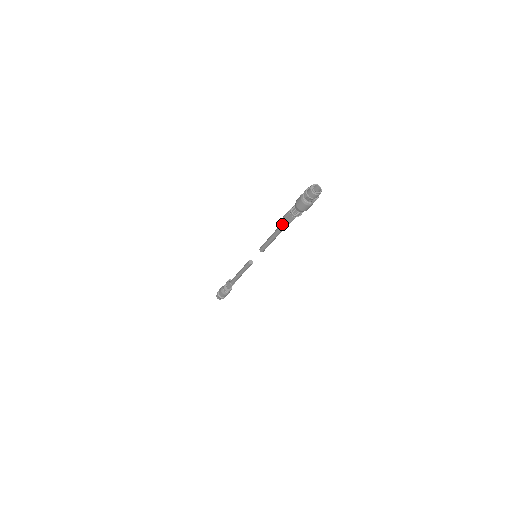
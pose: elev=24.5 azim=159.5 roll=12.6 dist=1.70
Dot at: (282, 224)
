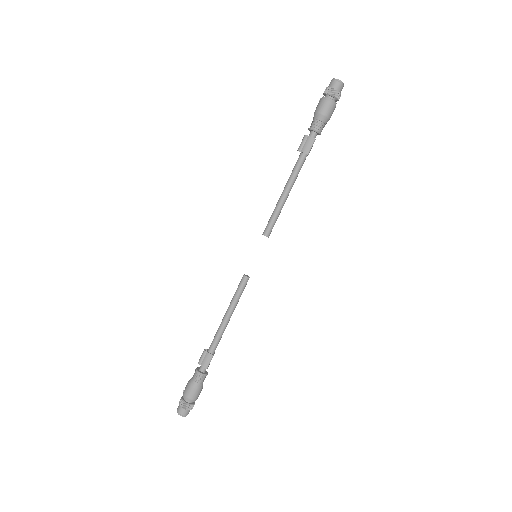
Dot at: (297, 161)
